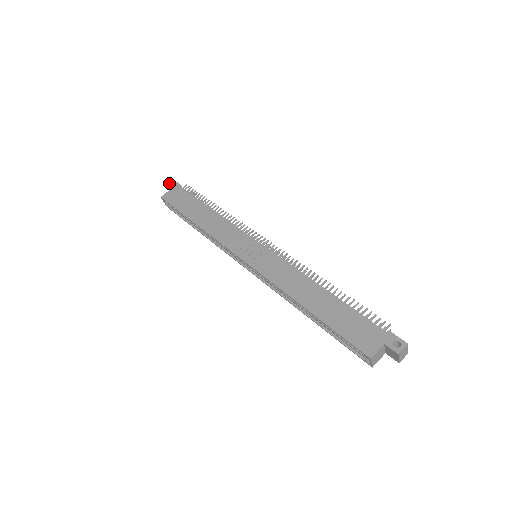
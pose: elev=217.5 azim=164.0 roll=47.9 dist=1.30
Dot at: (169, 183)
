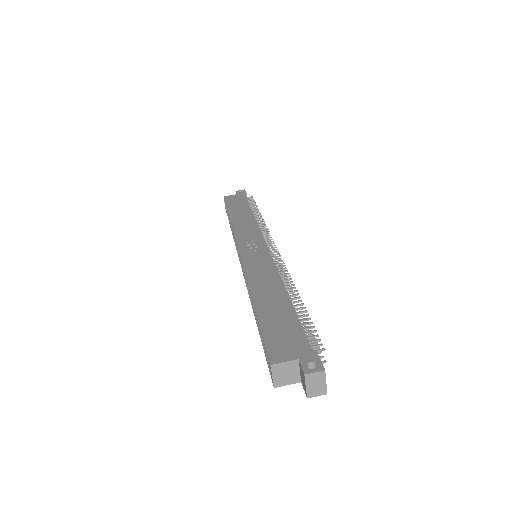
Dot at: (239, 191)
